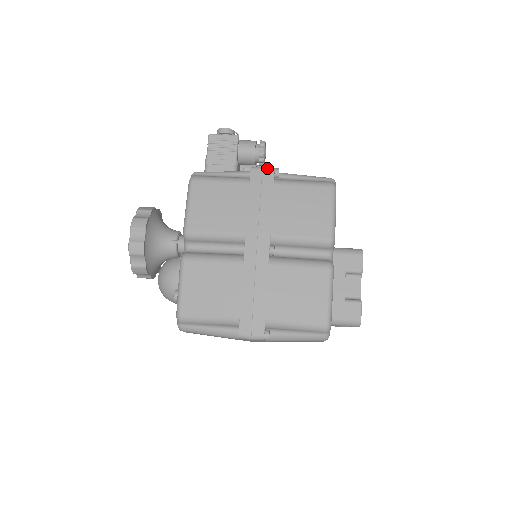
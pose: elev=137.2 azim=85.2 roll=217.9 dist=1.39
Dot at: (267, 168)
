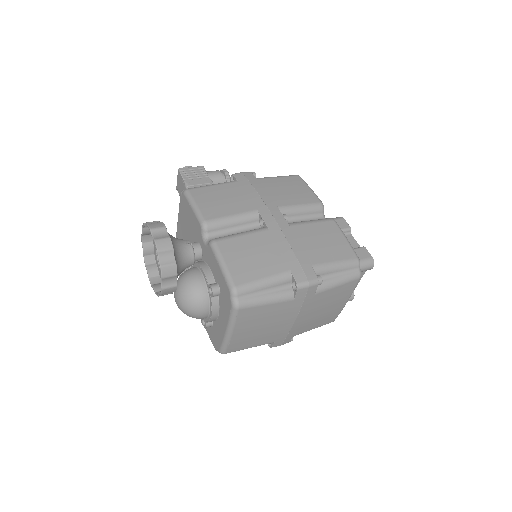
Dot at: (245, 172)
